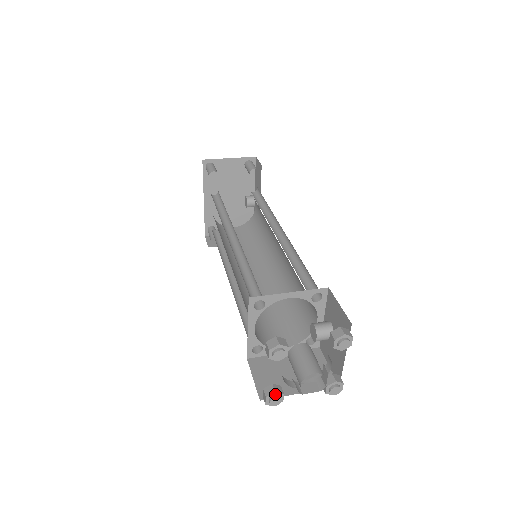
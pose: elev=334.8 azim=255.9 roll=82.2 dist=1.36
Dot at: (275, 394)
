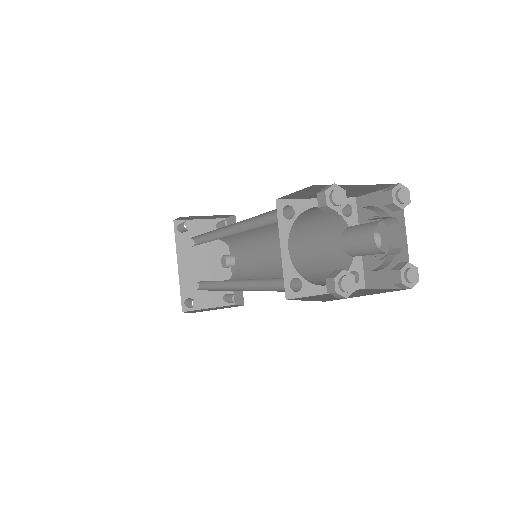
Dot at: (344, 274)
